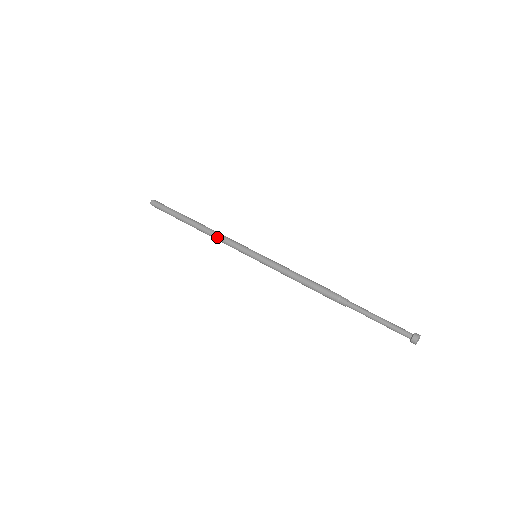
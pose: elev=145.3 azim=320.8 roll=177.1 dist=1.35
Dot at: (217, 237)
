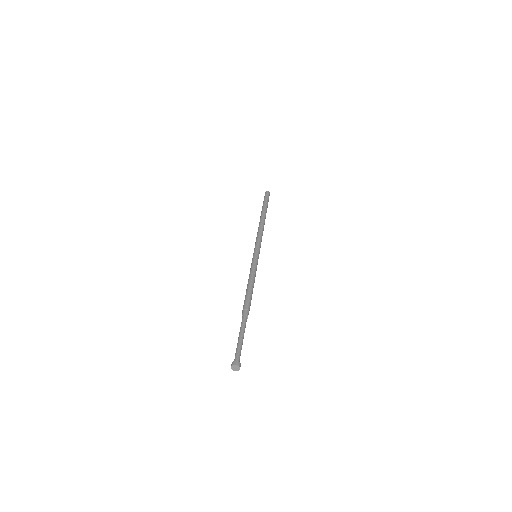
Dot at: (258, 232)
